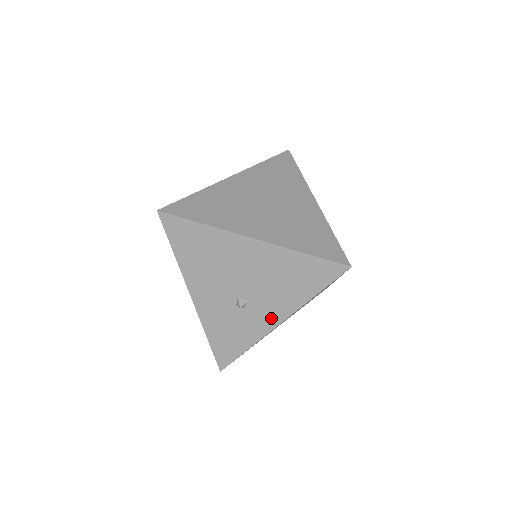
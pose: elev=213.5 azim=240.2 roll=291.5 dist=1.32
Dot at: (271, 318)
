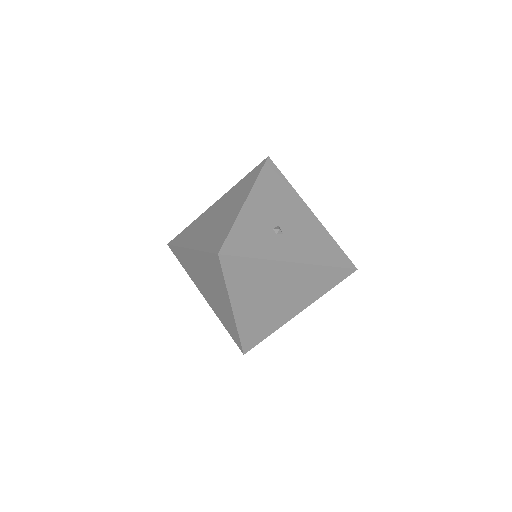
Dot at: (290, 254)
